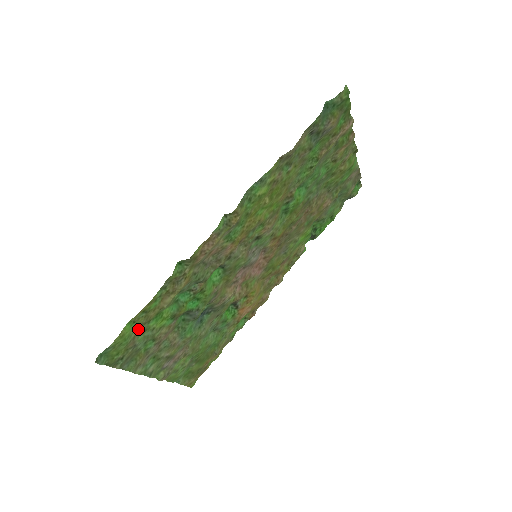
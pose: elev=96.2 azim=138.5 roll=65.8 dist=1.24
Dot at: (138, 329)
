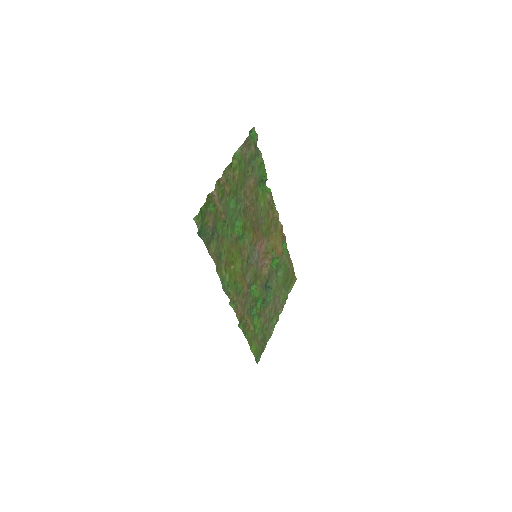
Dot at: (255, 340)
